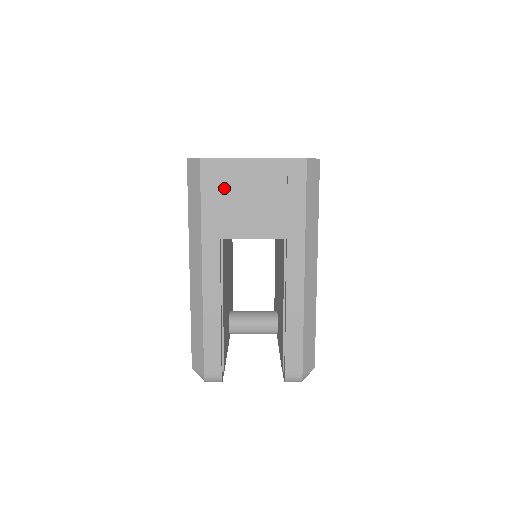
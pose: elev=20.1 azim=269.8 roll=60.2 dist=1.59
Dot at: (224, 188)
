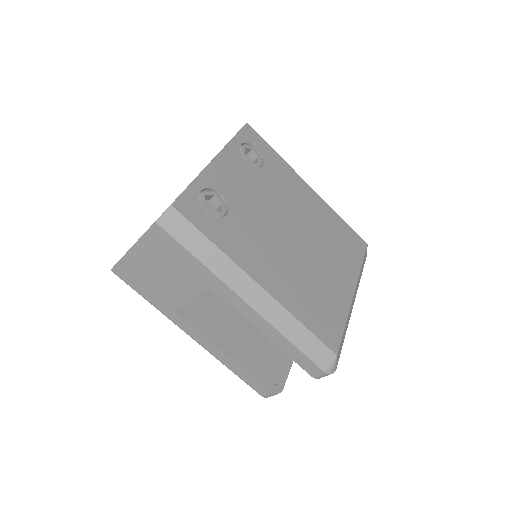
Dot at: (141, 279)
